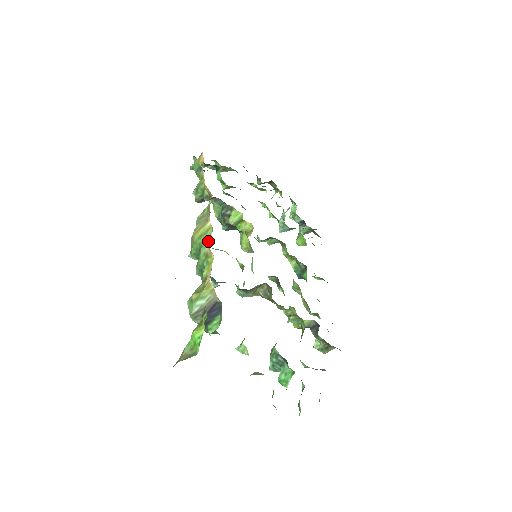
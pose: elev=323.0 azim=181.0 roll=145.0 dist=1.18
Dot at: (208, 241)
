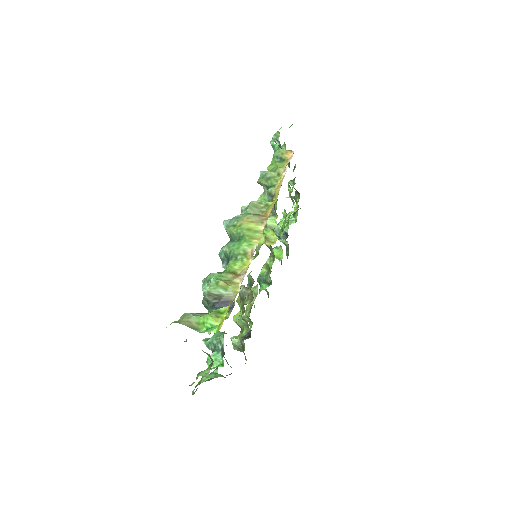
Dot at: (253, 243)
